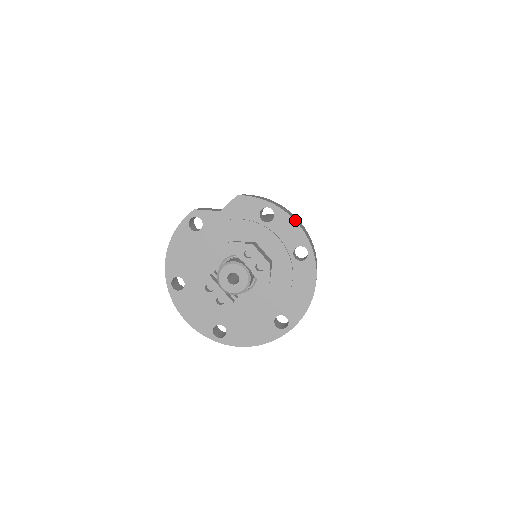
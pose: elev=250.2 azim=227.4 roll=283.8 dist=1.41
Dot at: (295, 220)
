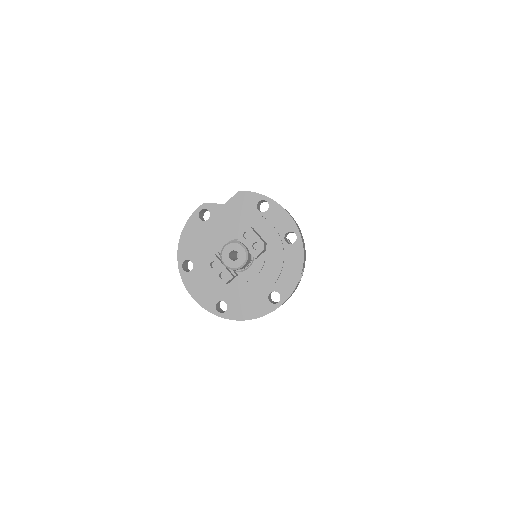
Dot at: occluded
